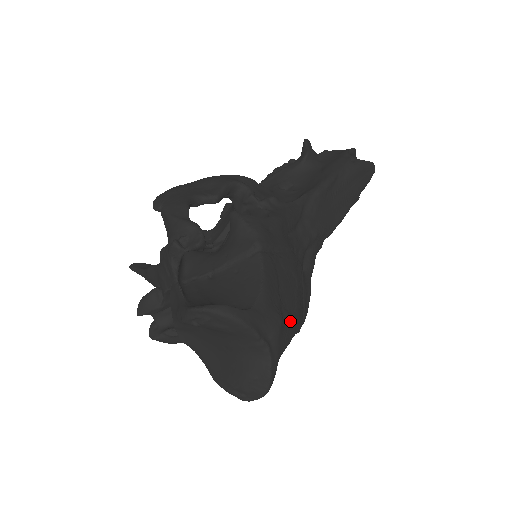
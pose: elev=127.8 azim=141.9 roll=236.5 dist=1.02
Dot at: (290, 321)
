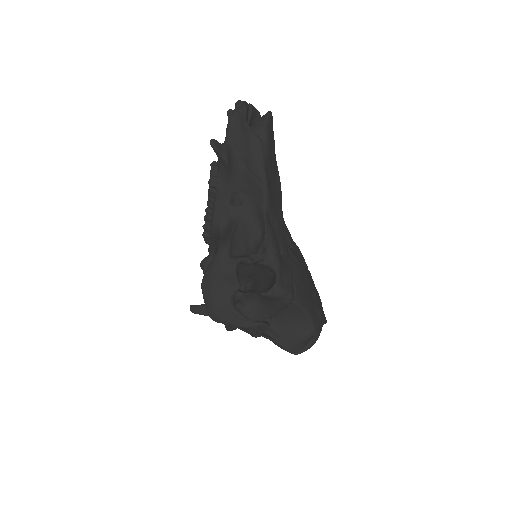
Dot at: (317, 295)
